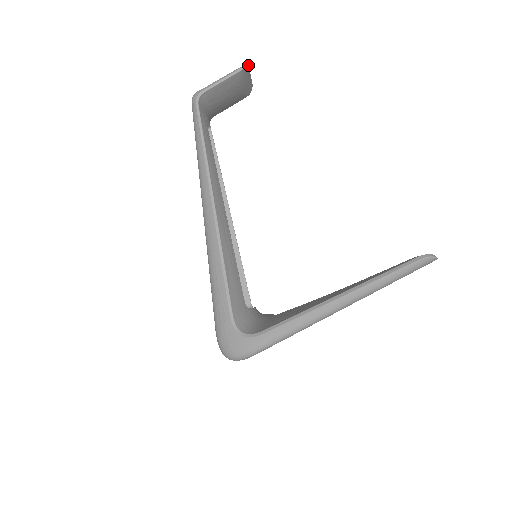
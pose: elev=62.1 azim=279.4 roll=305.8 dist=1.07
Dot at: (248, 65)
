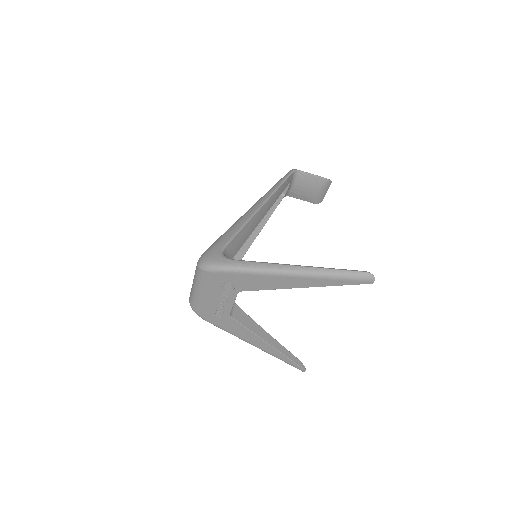
Dot at: (331, 182)
